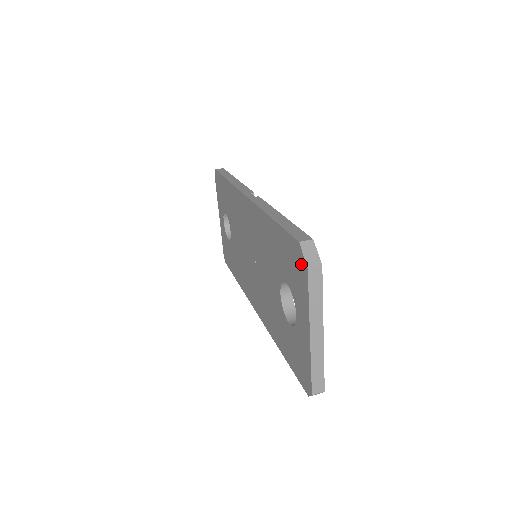
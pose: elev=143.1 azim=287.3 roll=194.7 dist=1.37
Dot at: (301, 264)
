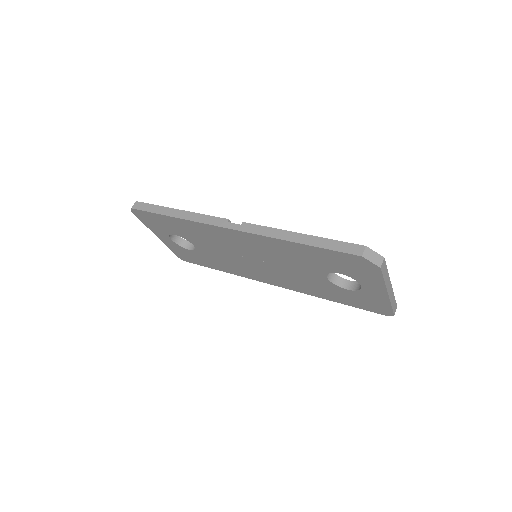
Dot at: (368, 266)
